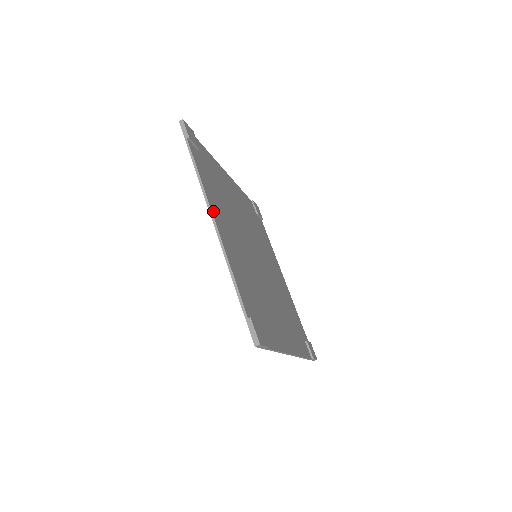
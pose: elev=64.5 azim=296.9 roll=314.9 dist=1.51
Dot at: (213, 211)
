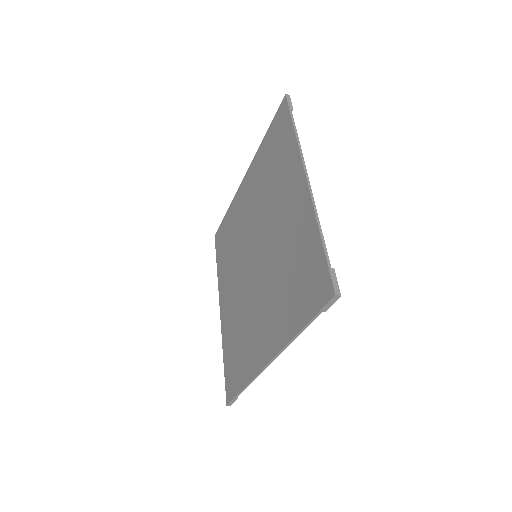
Dot at: (276, 352)
